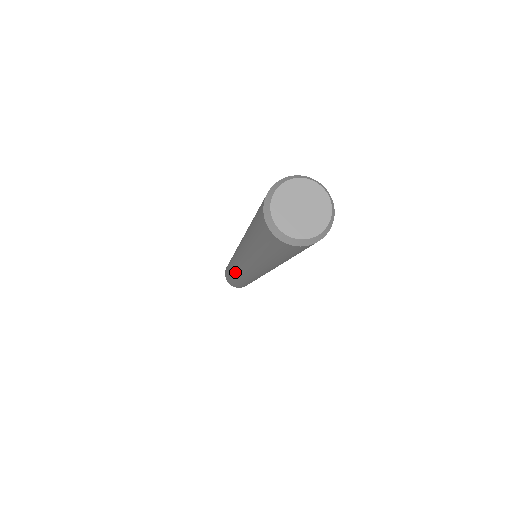
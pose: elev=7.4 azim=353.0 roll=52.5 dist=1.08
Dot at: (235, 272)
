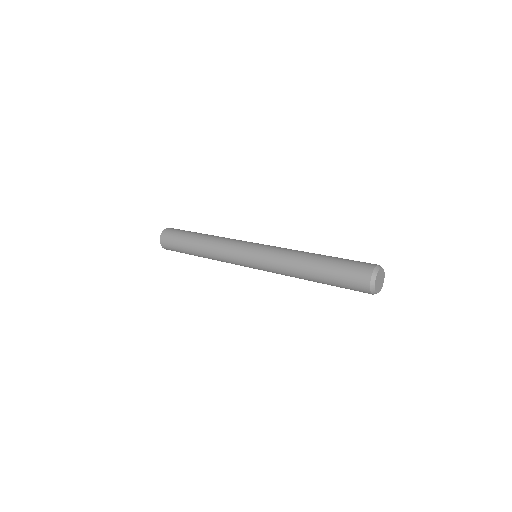
Dot at: occluded
